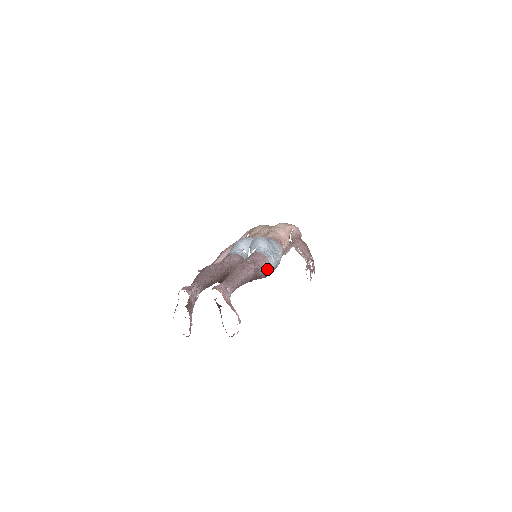
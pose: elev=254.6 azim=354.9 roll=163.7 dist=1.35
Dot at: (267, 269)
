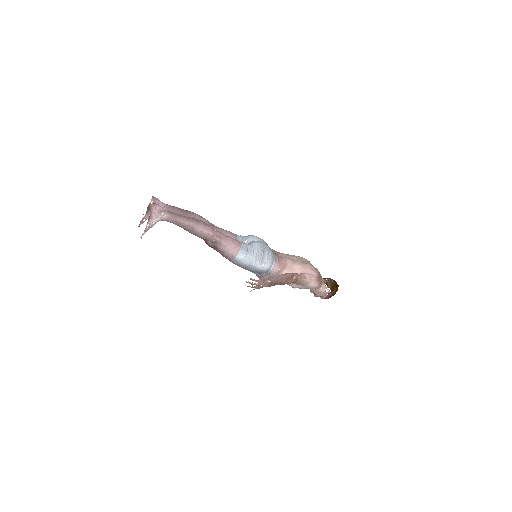
Dot at: (231, 254)
